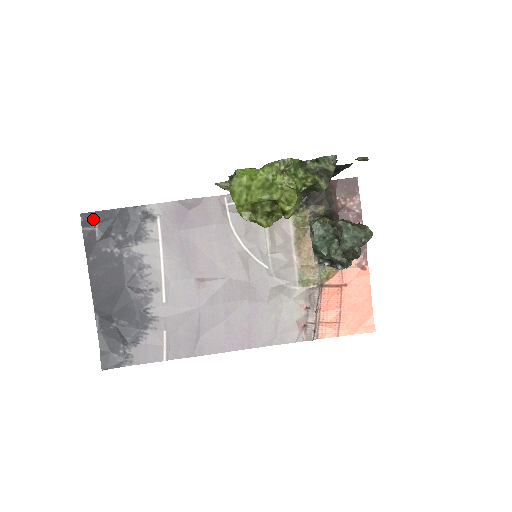
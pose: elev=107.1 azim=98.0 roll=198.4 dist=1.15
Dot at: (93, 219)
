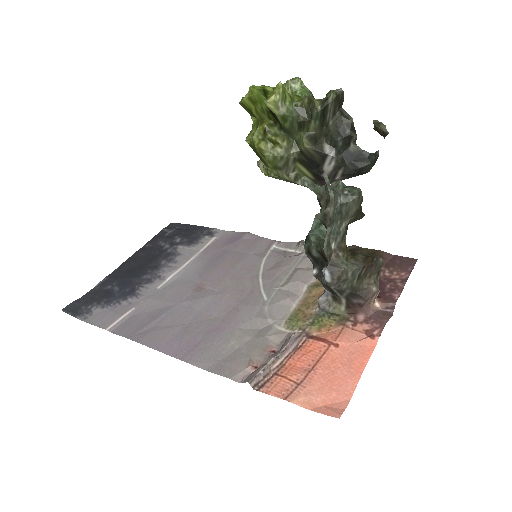
Dot at: (175, 227)
